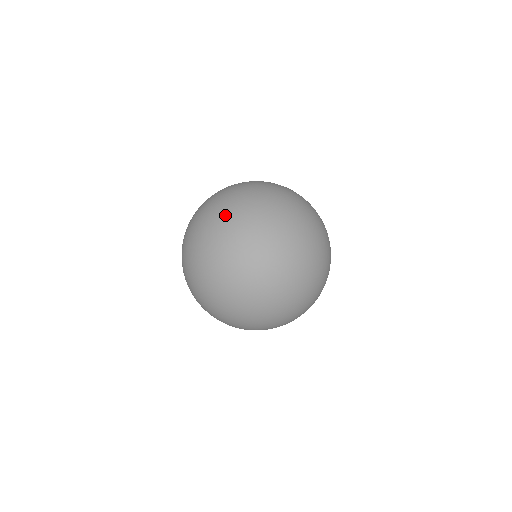
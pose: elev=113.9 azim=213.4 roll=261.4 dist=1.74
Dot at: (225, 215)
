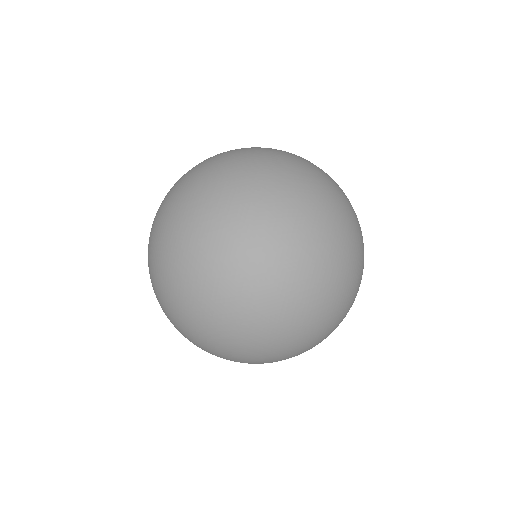
Dot at: (190, 317)
